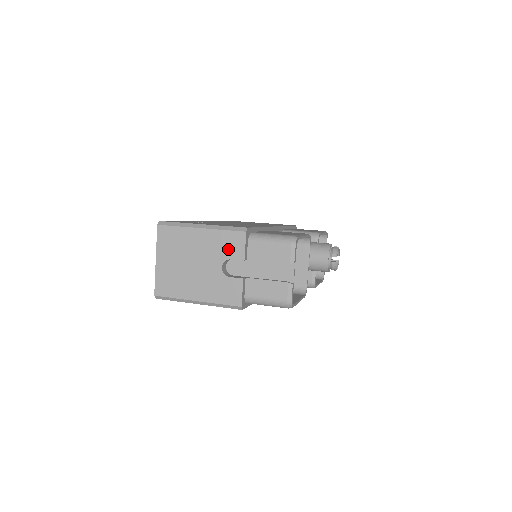
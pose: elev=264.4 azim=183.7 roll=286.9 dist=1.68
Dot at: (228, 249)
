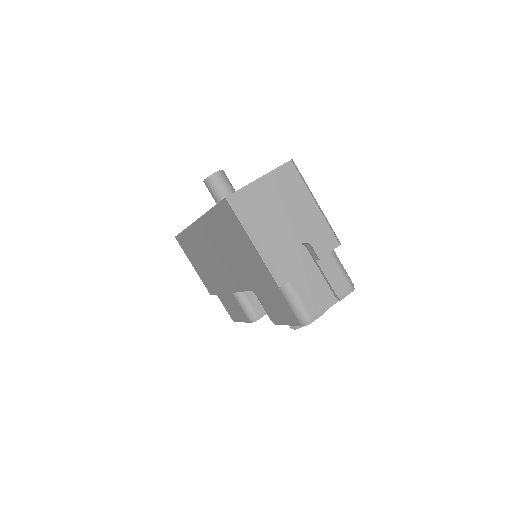
Dot at: (318, 239)
